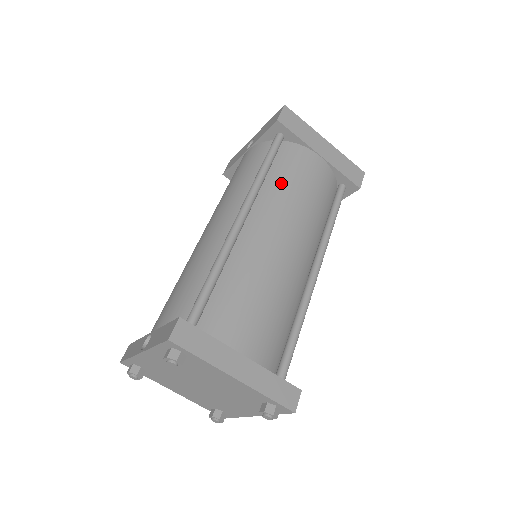
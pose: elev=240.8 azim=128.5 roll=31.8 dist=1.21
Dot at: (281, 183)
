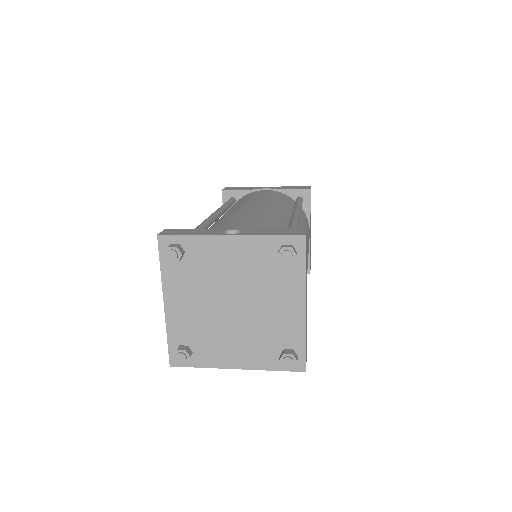
Dot at: (304, 223)
